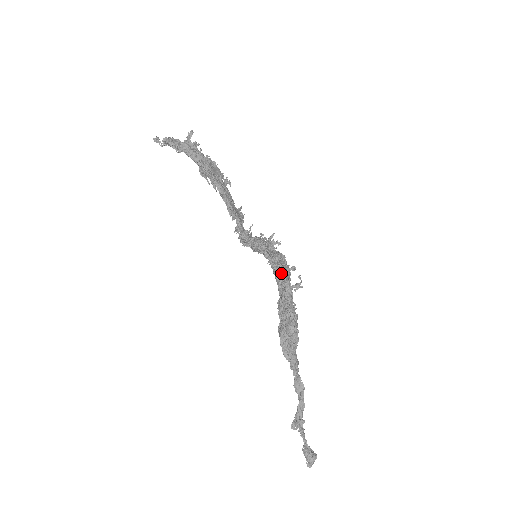
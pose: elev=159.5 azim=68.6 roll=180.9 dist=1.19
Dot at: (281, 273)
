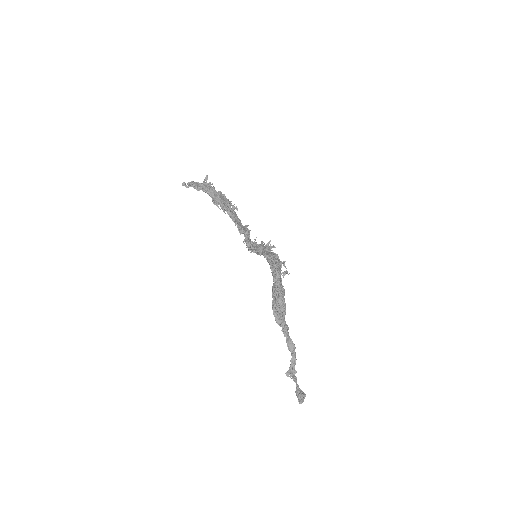
Dot at: (274, 266)
